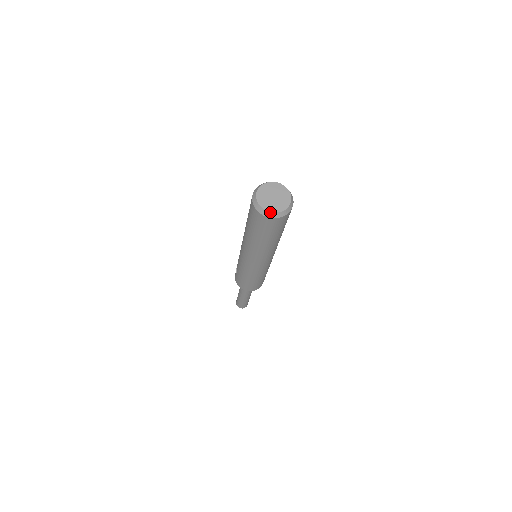
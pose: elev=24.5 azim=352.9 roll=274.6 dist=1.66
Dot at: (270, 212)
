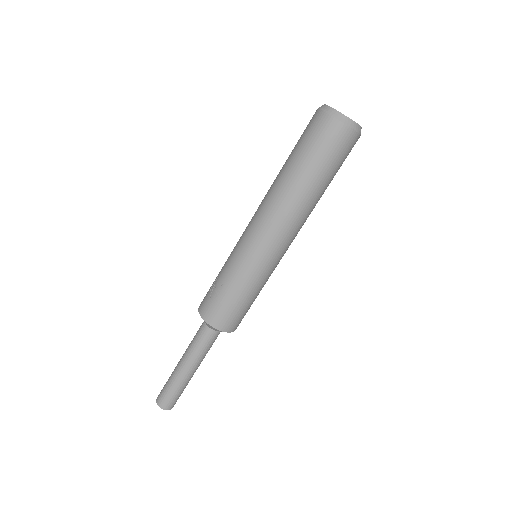
Dot at: (354, 122)
